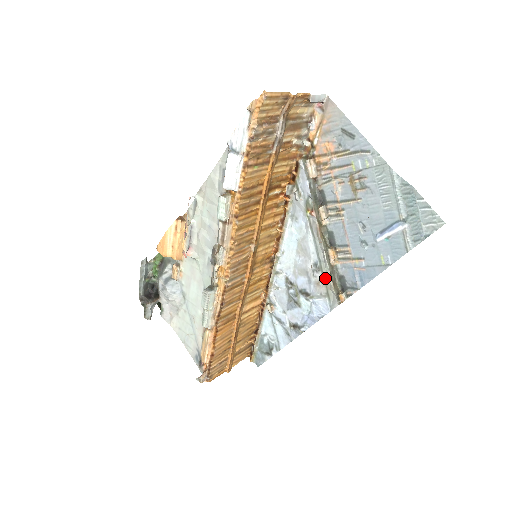
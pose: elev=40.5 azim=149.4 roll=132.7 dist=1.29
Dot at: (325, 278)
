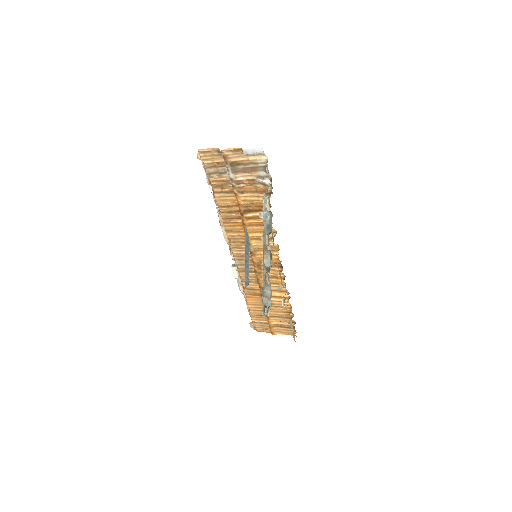
Dot at: occluded
